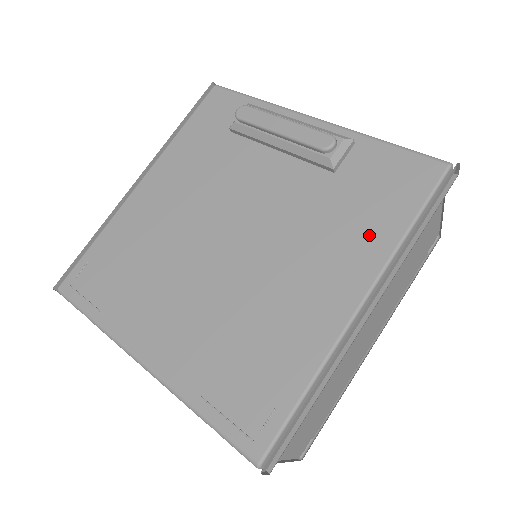
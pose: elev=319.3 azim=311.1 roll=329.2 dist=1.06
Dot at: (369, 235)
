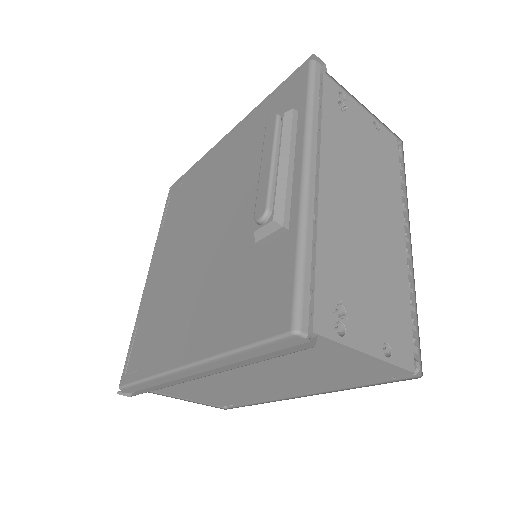
Dot at: (222, 325)
